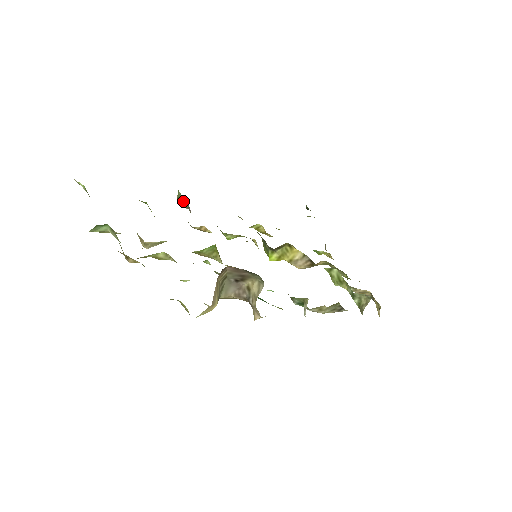
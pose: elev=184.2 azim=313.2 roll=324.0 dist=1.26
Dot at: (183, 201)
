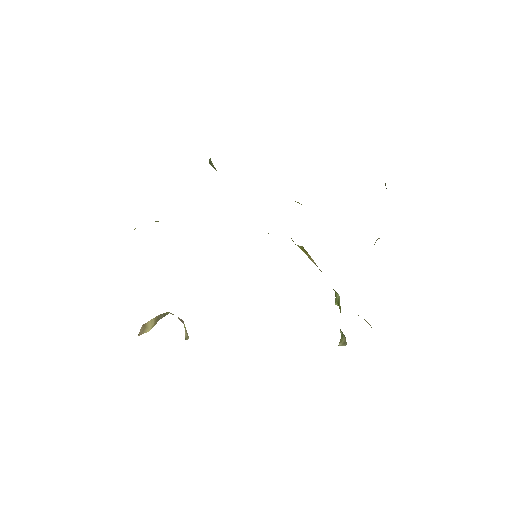
Dot at: (214, 167)
